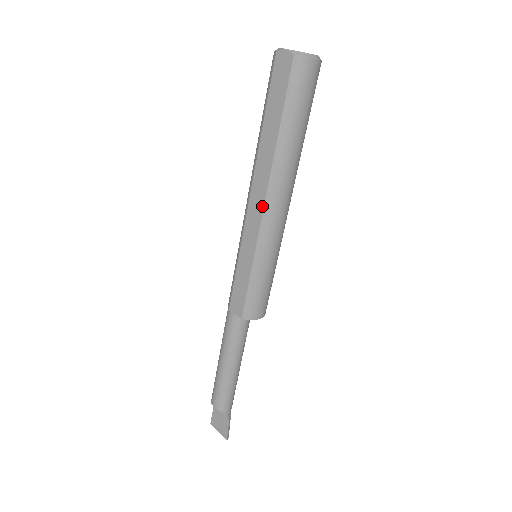
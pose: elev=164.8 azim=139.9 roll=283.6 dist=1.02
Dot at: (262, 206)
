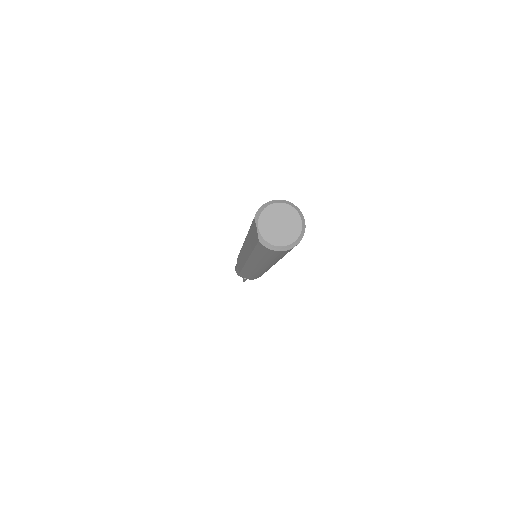
Dot at: (246, 260)
